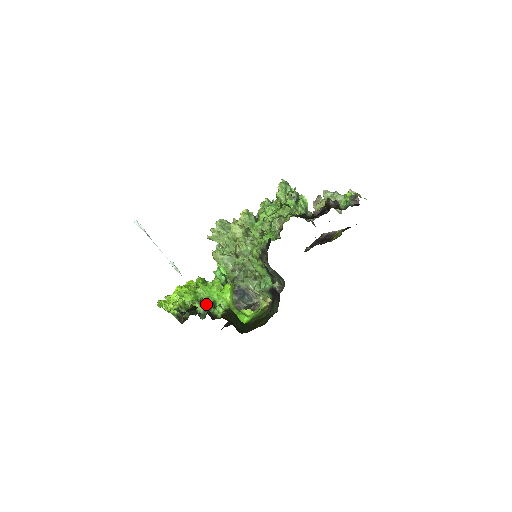
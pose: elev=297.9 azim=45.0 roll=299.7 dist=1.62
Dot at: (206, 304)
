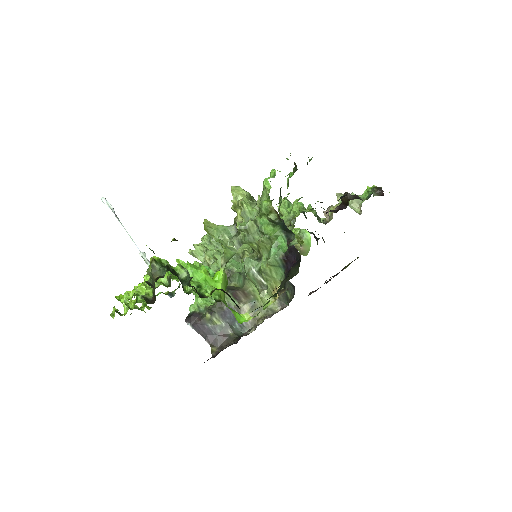
Dot at: (188, 287)
